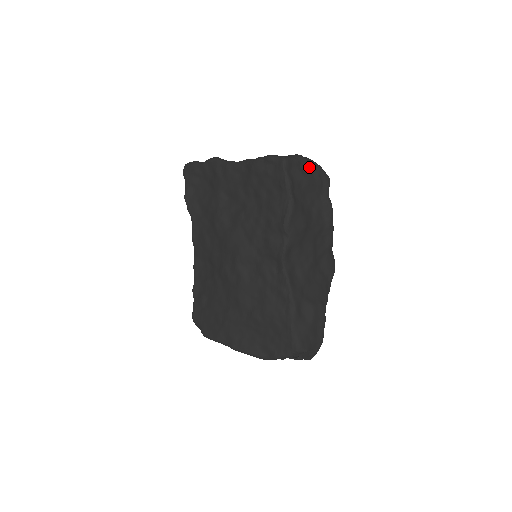
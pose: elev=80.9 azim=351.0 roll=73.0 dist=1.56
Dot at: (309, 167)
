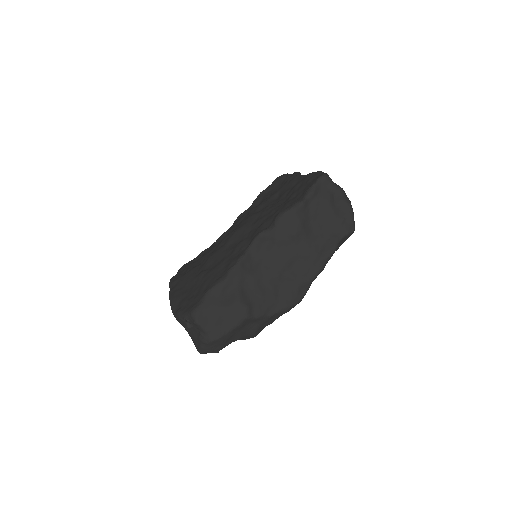
Dot at: (342, 202)
